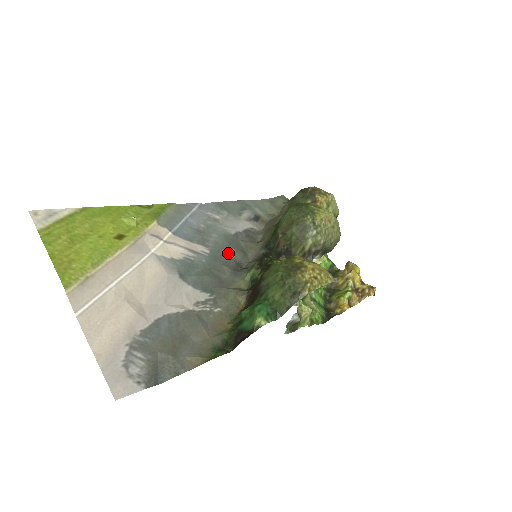
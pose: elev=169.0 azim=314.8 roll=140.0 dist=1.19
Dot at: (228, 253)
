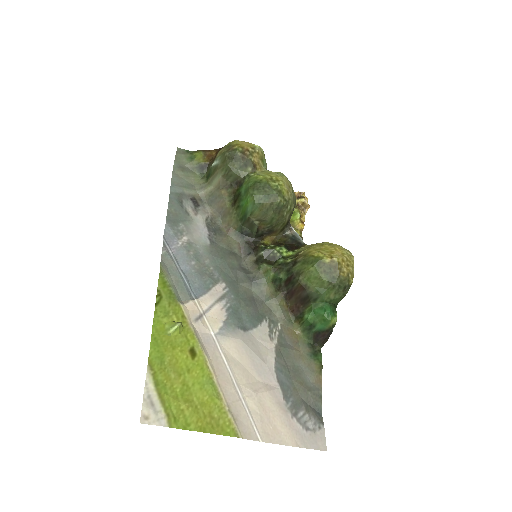
Dot at: (230, 268)
